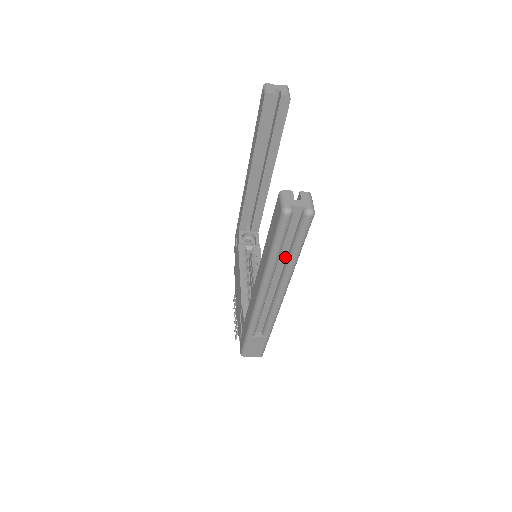
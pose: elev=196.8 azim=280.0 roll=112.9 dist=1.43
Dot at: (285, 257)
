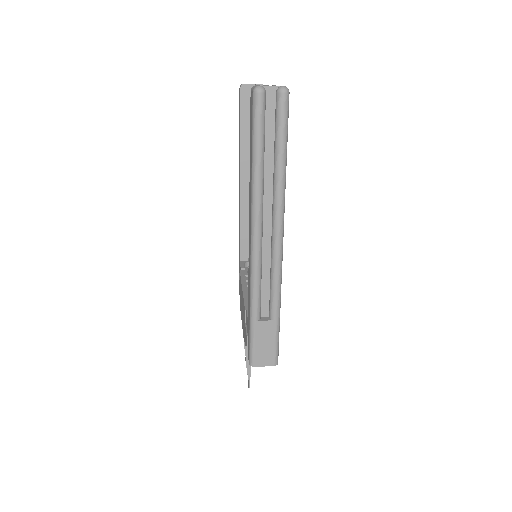
Dot at: (271, 171)
